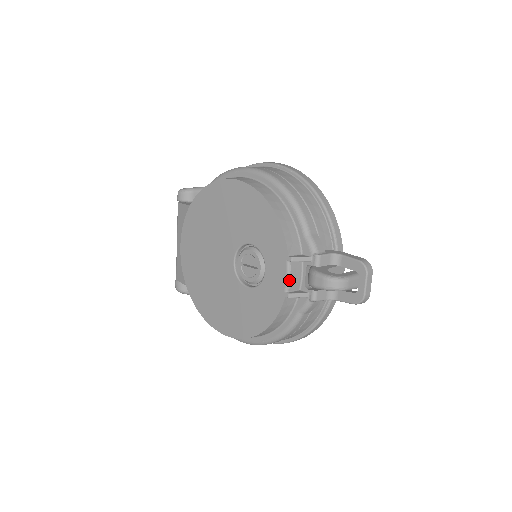
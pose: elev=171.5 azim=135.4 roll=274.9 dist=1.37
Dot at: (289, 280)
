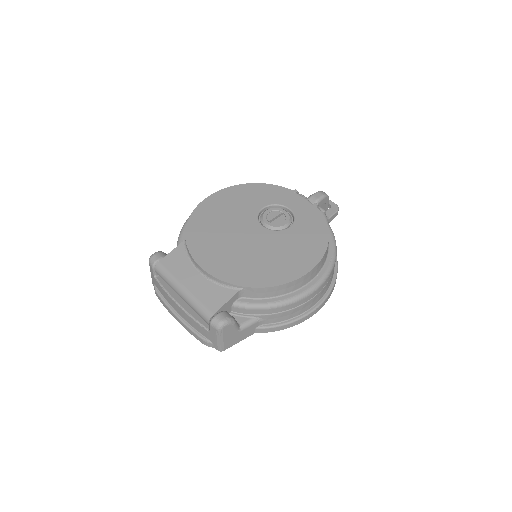
Dot at: occluded
